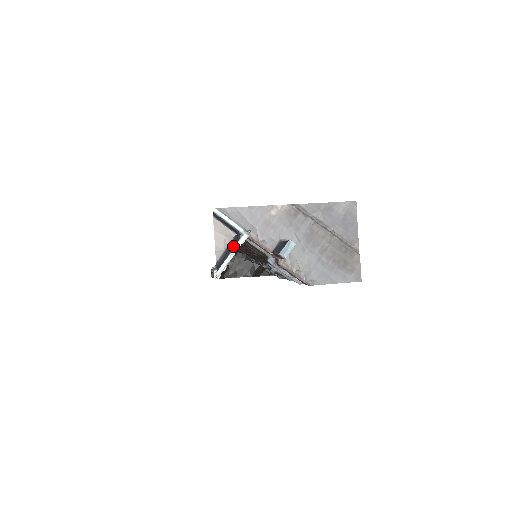
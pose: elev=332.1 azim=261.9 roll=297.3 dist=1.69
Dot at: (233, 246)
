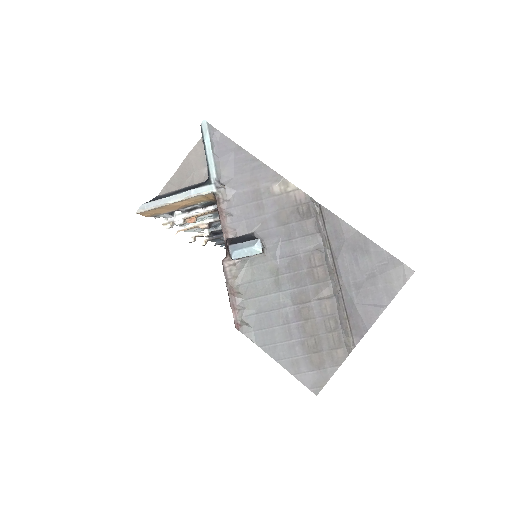
Dot at: (188, 189)
